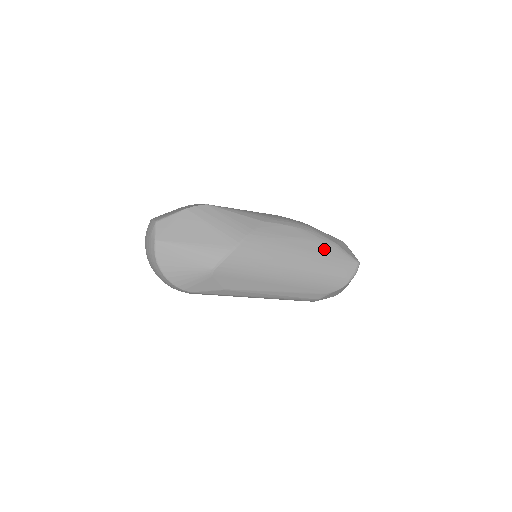
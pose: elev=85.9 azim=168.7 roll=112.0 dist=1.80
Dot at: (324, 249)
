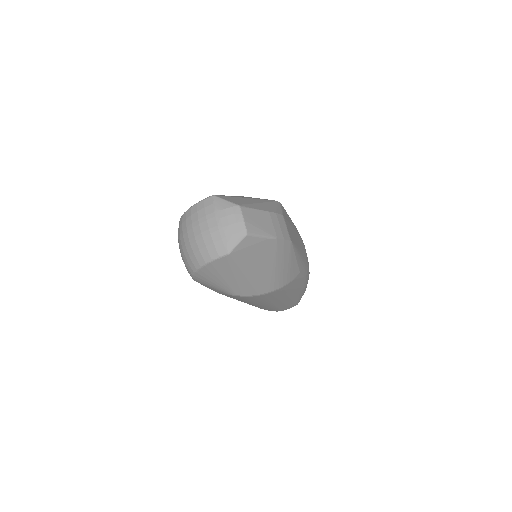
Dot at: (298, 296)
